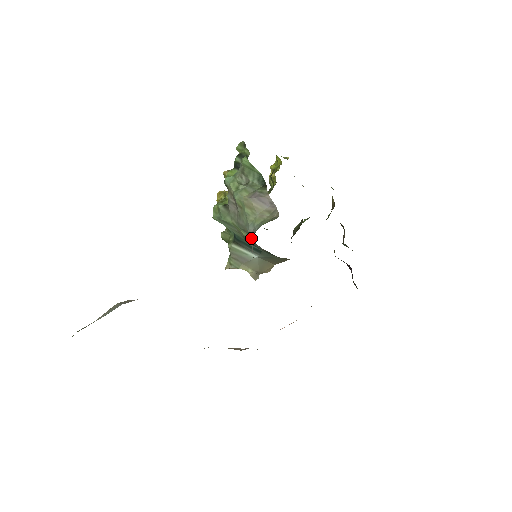
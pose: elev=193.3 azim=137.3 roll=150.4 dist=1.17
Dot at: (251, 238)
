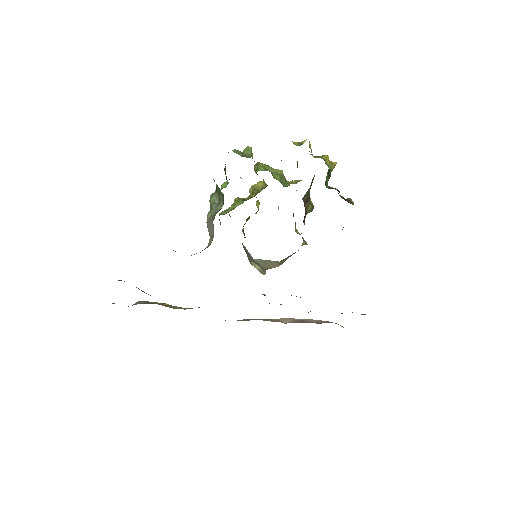
Dot at: occluded
